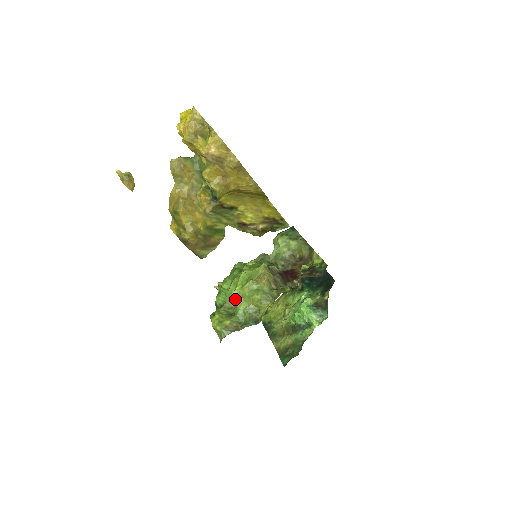
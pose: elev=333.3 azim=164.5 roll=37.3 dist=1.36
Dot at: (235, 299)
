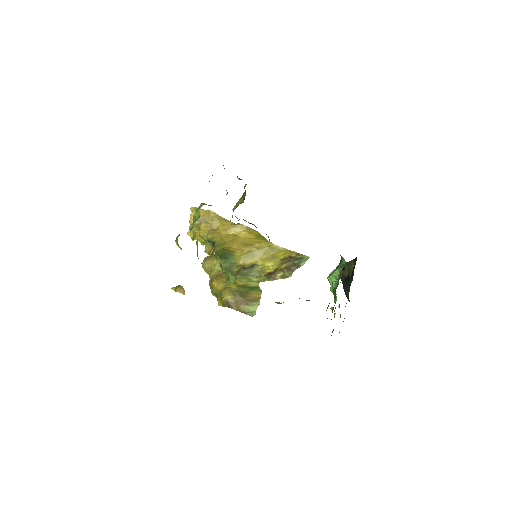
Dot at: (194, 232)
